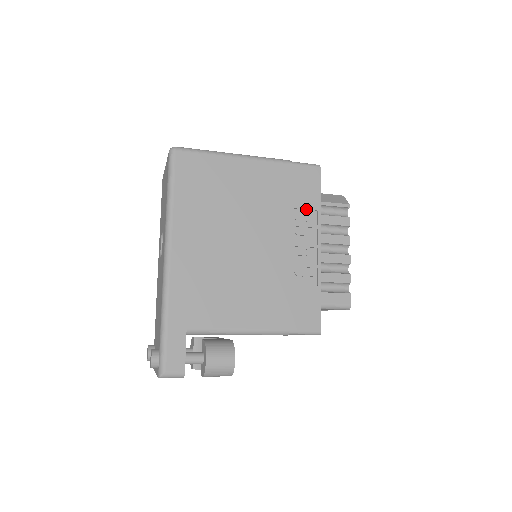
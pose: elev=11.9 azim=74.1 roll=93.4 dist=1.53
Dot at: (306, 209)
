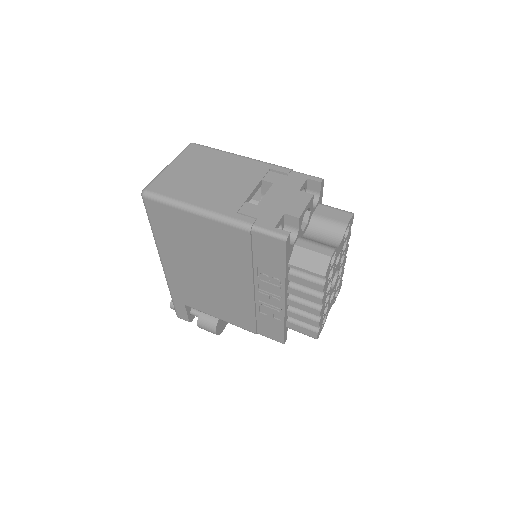
Dot at: (270, 270)
